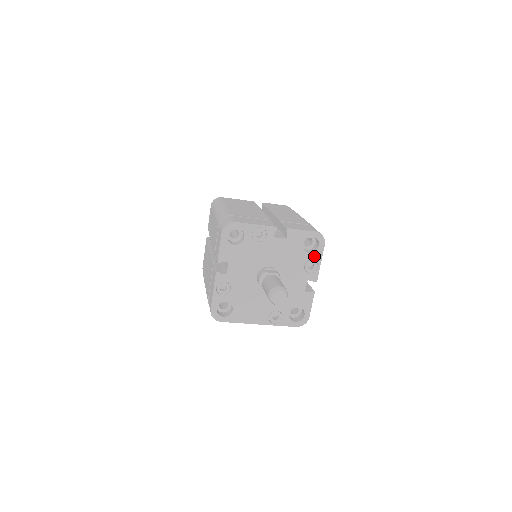
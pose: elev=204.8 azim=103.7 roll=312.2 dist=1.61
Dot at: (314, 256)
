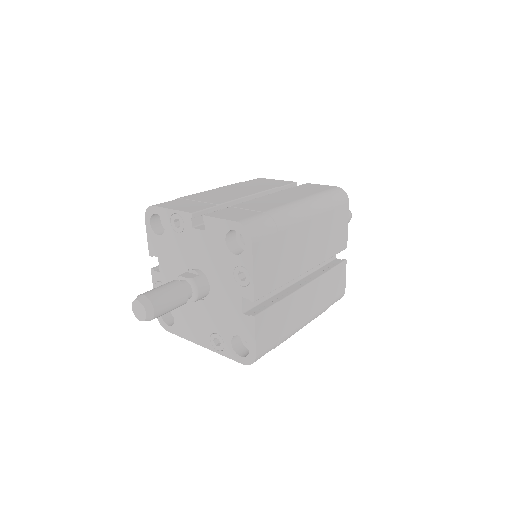
Dot at: (242, 260)
